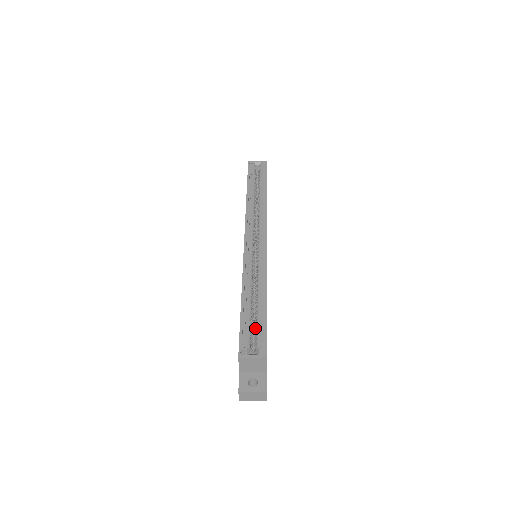
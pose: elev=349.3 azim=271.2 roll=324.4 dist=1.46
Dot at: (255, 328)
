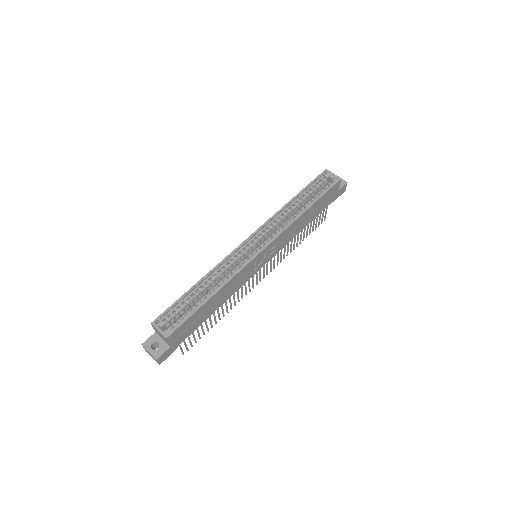
Dot at: (190, 311)
